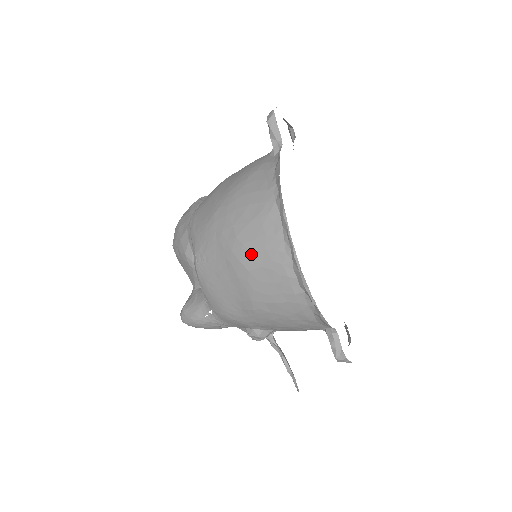
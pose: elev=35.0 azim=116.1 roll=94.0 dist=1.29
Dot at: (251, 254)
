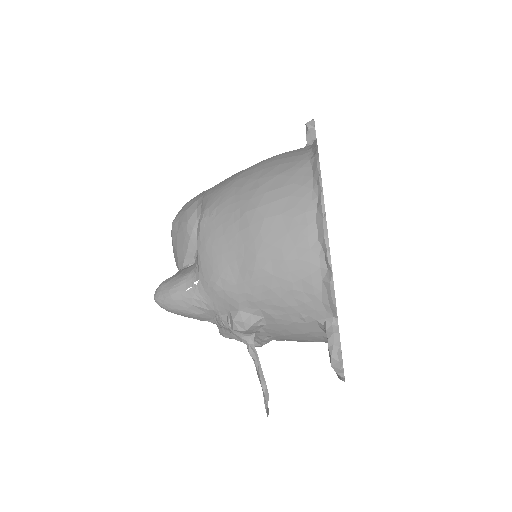
Dot at: (272, 201)
